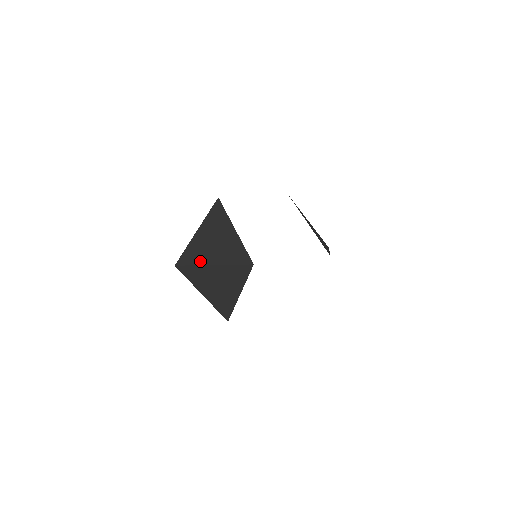
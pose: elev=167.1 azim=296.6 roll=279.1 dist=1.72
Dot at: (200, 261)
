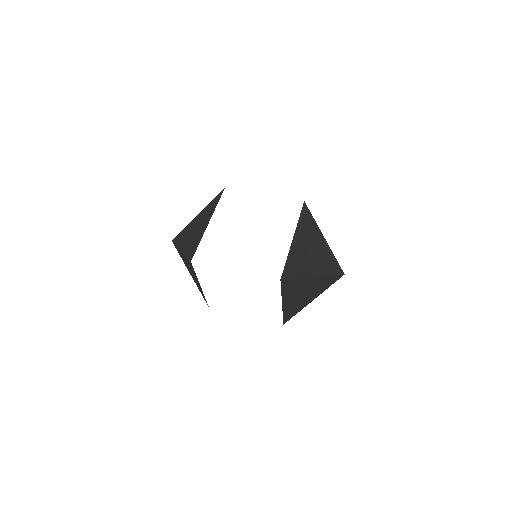
Dot at: (180, 243)
